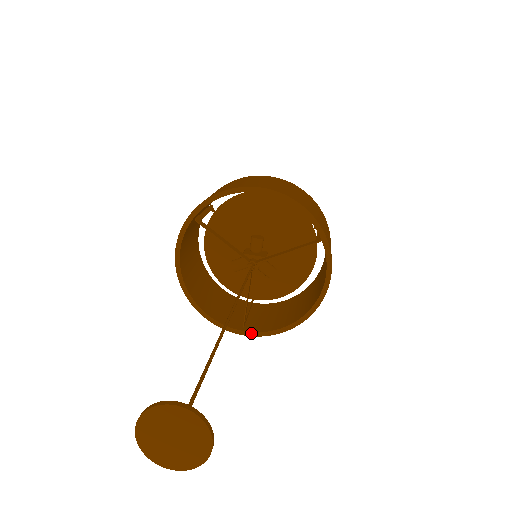
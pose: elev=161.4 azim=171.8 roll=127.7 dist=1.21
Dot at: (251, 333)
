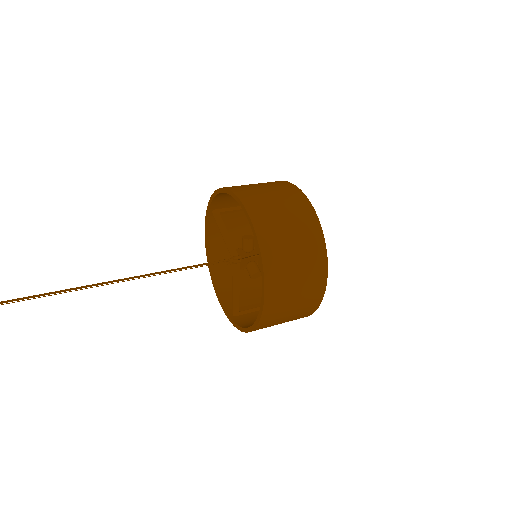
Dot at: (234, 323)
